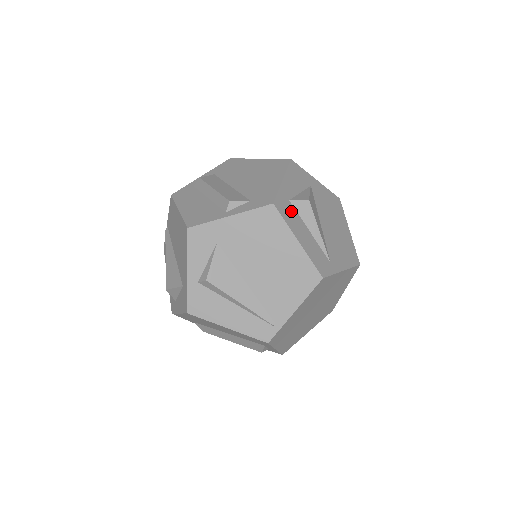
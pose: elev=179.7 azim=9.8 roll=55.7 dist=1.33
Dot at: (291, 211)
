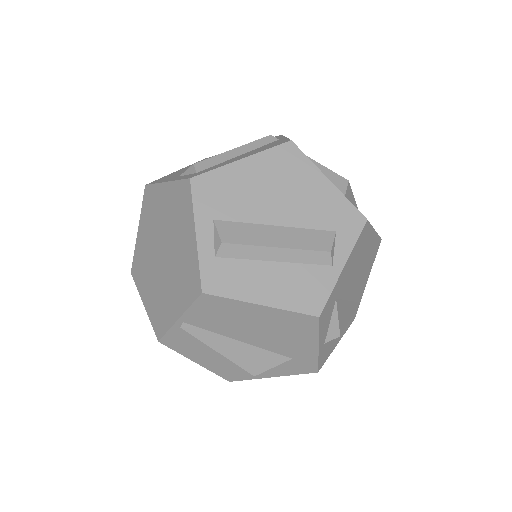
Dot at: occluded
